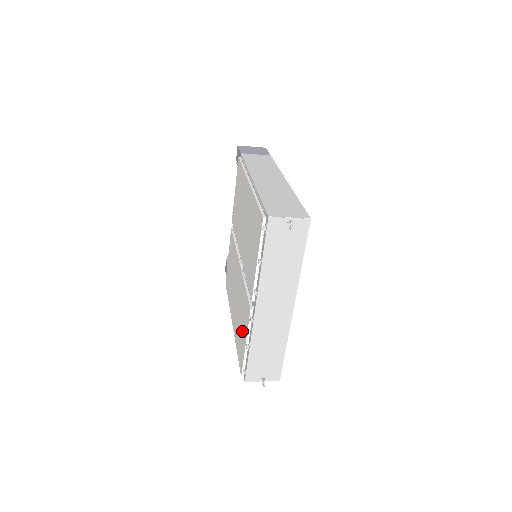
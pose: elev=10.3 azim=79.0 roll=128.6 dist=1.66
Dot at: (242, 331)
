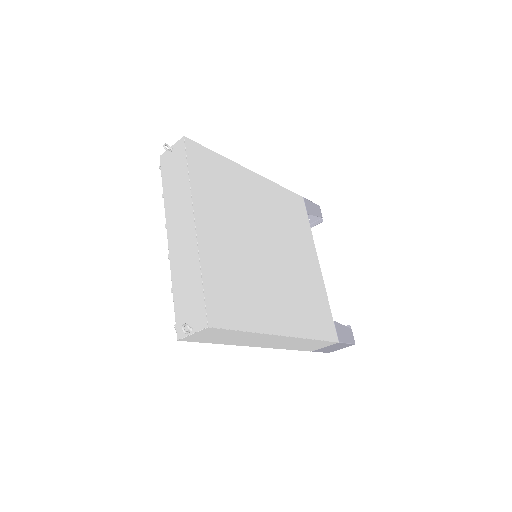
Dot at: occluded
